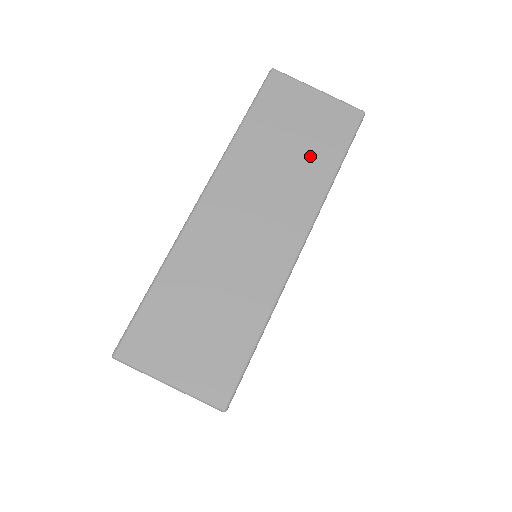
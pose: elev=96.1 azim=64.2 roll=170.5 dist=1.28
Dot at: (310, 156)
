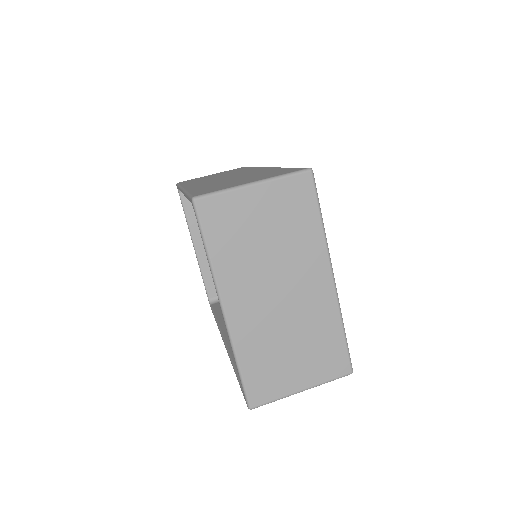
Dot at: occluded
